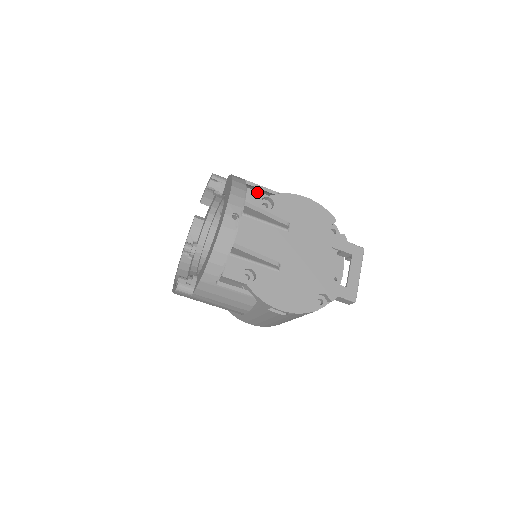
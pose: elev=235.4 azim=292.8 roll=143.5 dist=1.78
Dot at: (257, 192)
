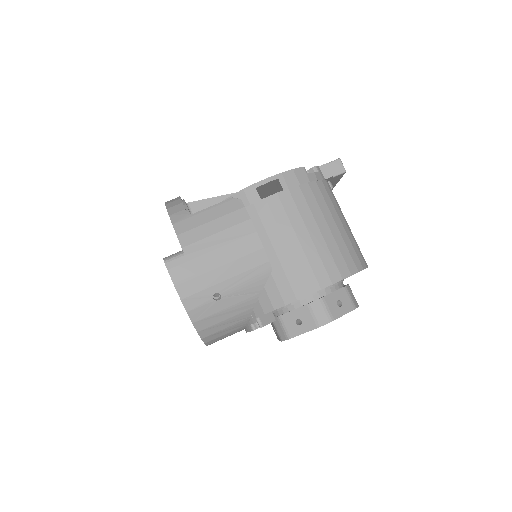
Dot at: occluded
